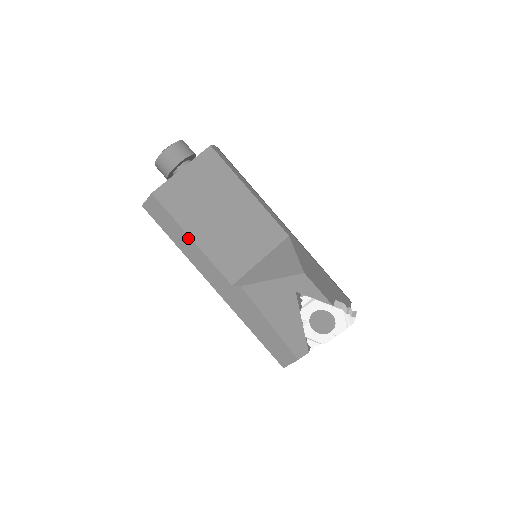
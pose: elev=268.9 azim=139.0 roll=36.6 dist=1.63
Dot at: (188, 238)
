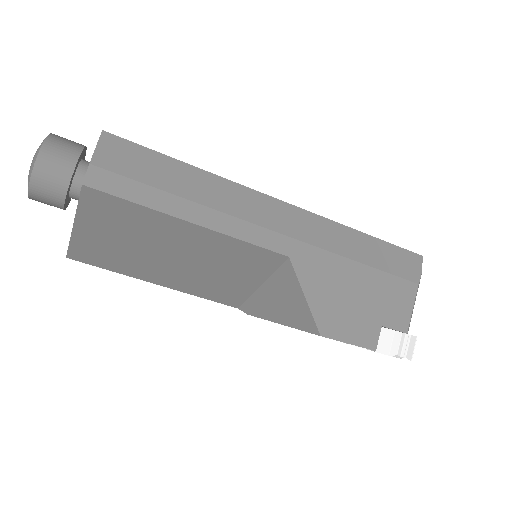
Dot at: (152, 282)
